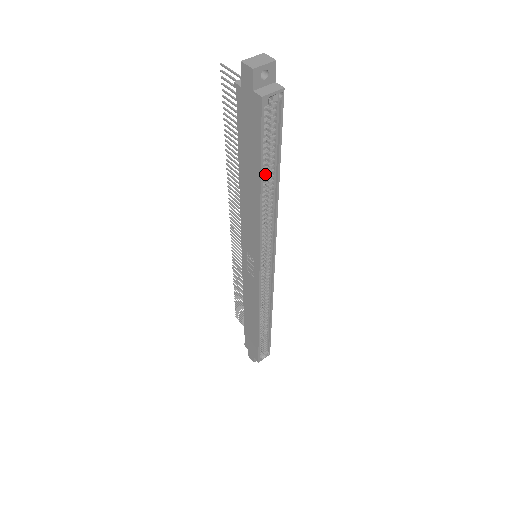
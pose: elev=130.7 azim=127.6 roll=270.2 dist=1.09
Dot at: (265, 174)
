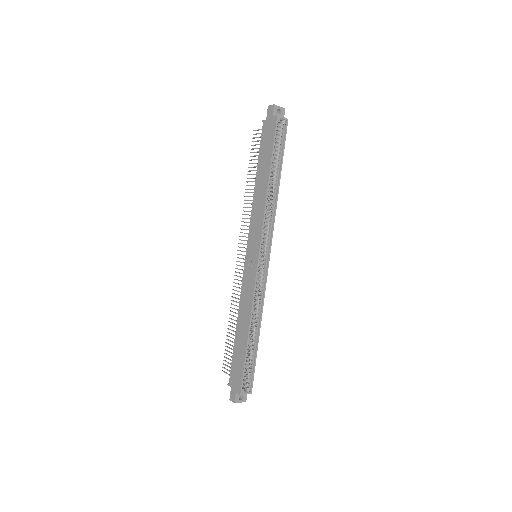
Dot at: (273, 169)
